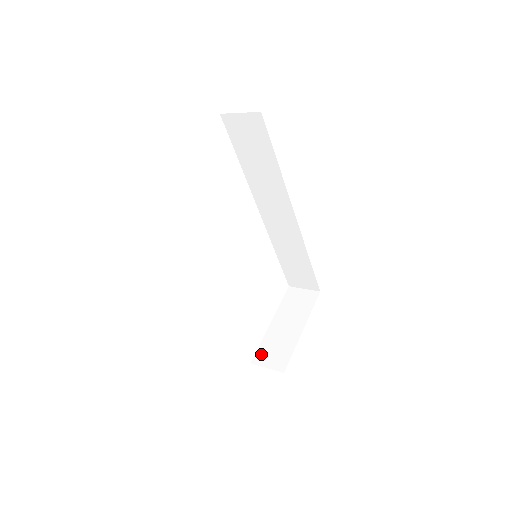
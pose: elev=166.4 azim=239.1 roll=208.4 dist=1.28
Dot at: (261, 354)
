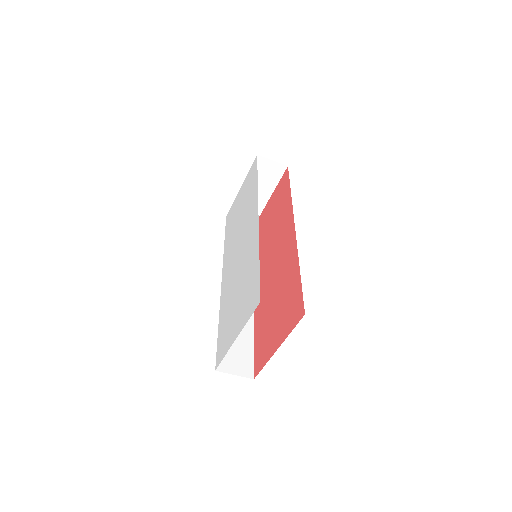
Dot at: occluded
